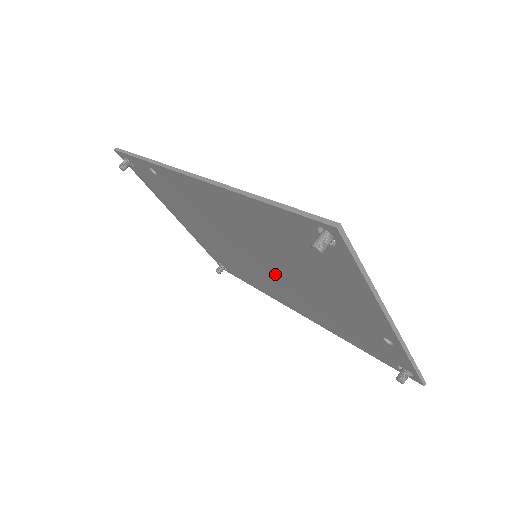
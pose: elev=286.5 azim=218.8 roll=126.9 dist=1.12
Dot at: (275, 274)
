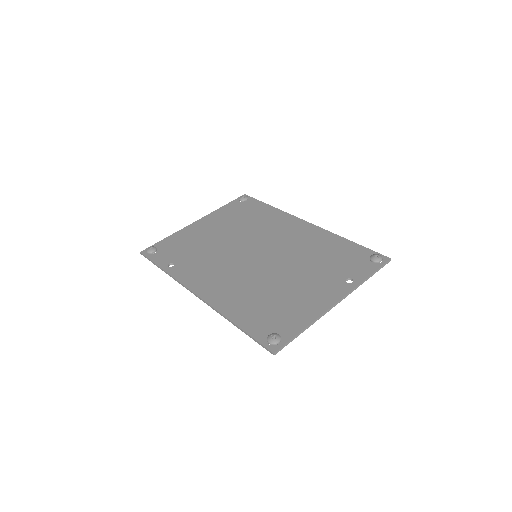
Dot at: (273, 255)
